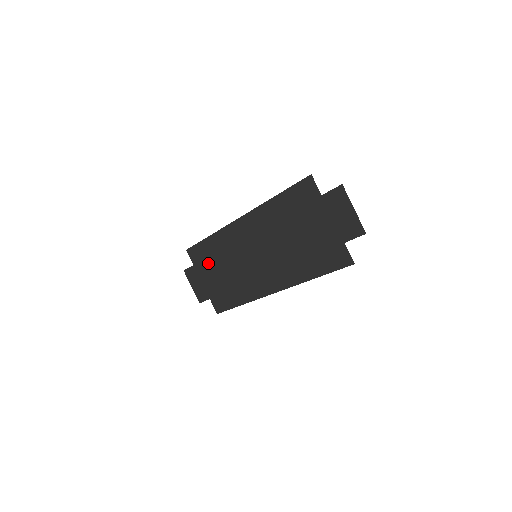
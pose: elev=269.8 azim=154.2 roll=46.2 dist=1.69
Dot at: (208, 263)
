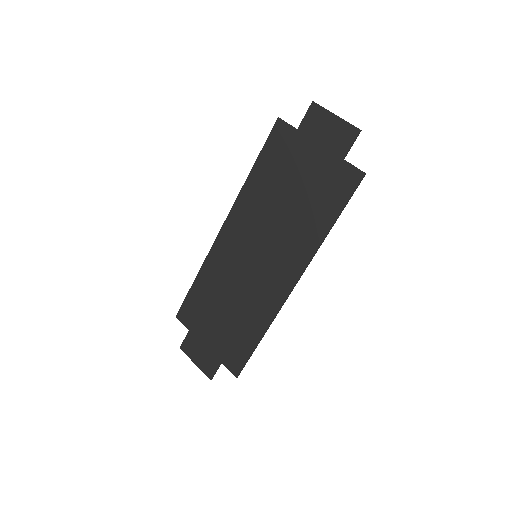
Dot at: (205, 312)
